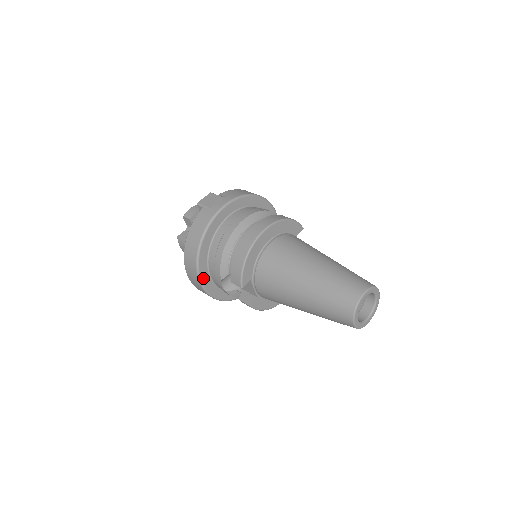
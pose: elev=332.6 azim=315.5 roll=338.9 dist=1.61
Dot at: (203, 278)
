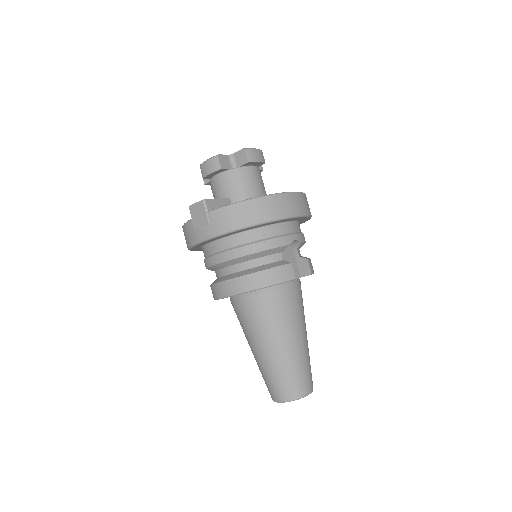
Dot at: occluded
